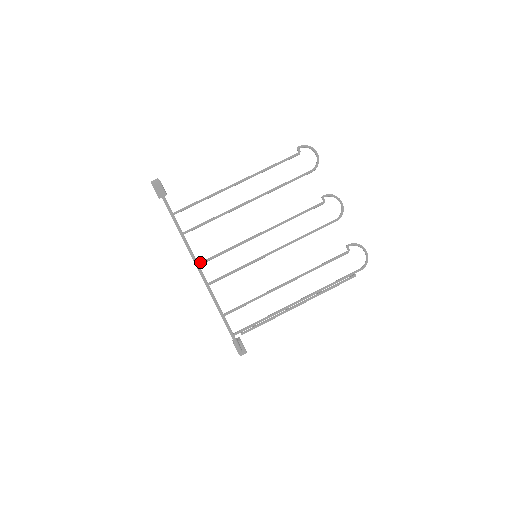
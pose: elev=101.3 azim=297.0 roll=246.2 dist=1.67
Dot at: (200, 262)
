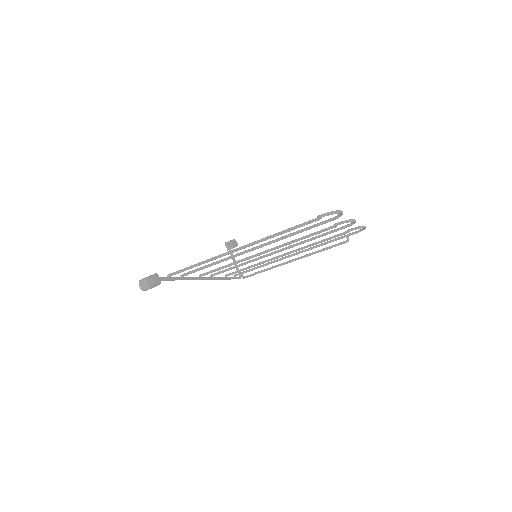
Dot at: occluded
